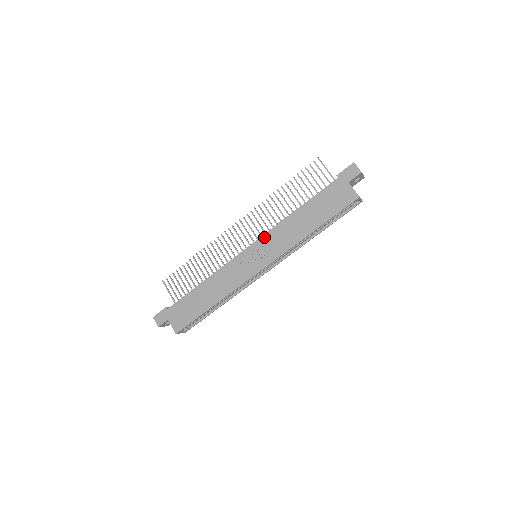
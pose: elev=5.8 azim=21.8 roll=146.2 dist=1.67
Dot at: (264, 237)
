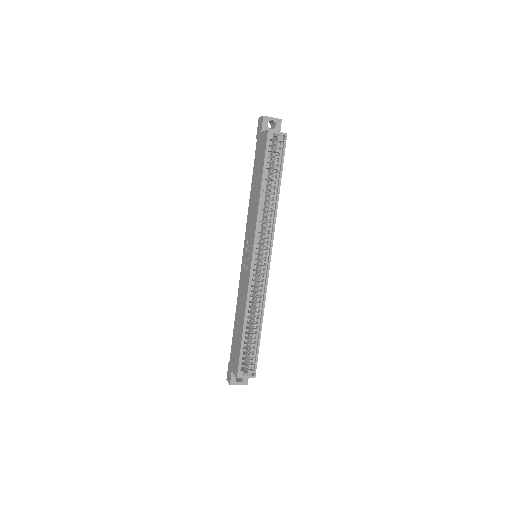
Dot at: (246, 233)
